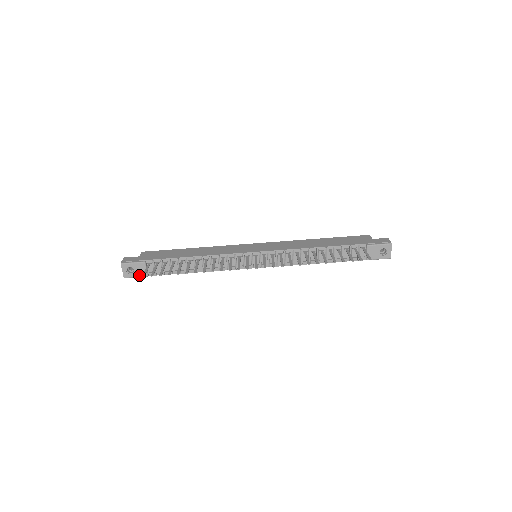
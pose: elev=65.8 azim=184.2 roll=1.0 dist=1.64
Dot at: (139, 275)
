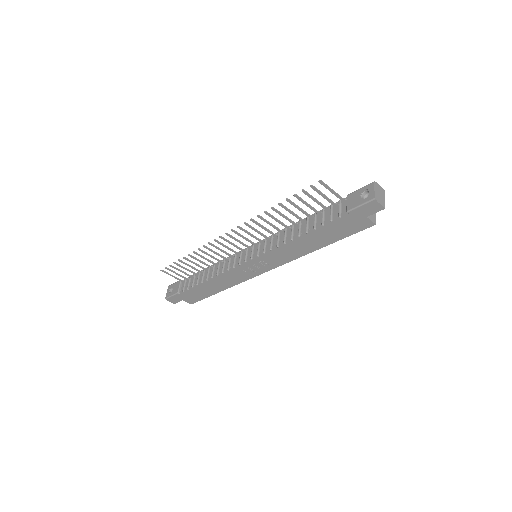
Dot at: (174, 293)
